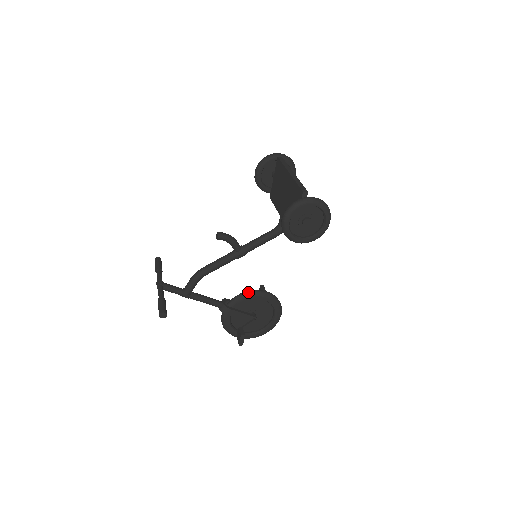
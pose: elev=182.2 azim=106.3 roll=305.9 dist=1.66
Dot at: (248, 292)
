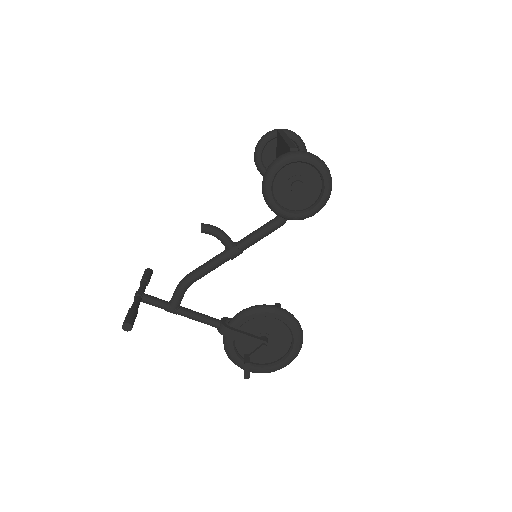
Dot at: (253, 307)
